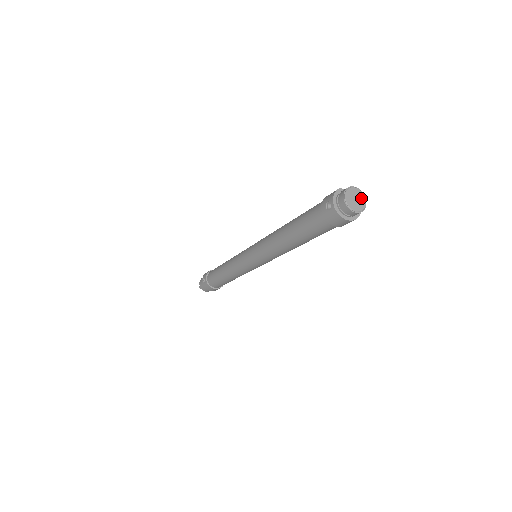
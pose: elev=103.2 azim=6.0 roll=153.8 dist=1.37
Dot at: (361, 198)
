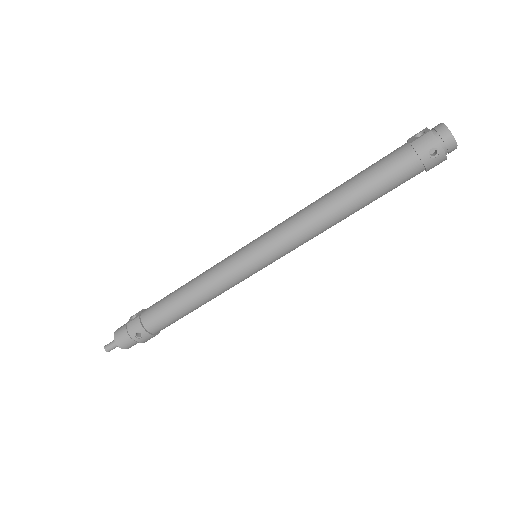
Dot at: occluded
